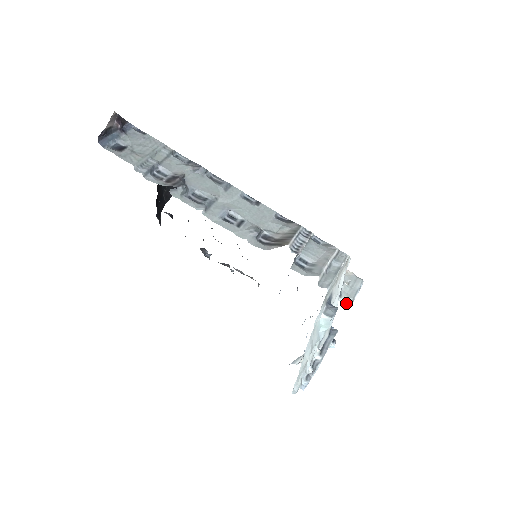
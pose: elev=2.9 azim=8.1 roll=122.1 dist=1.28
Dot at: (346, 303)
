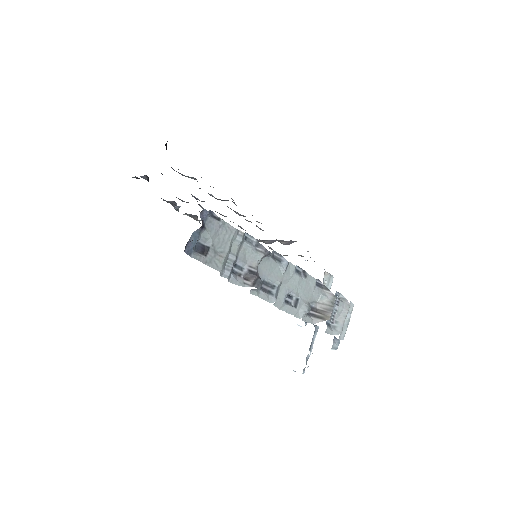
Dot at: occluded
